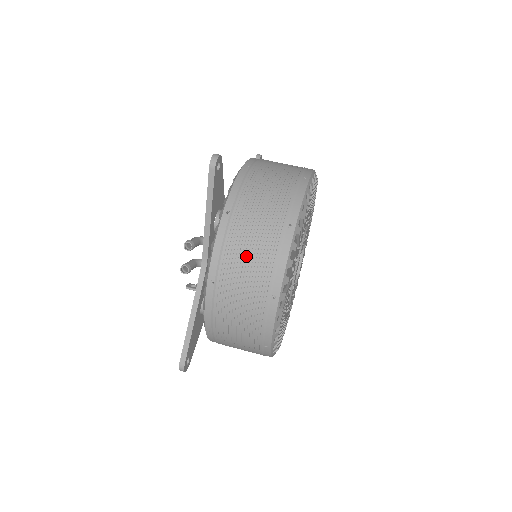
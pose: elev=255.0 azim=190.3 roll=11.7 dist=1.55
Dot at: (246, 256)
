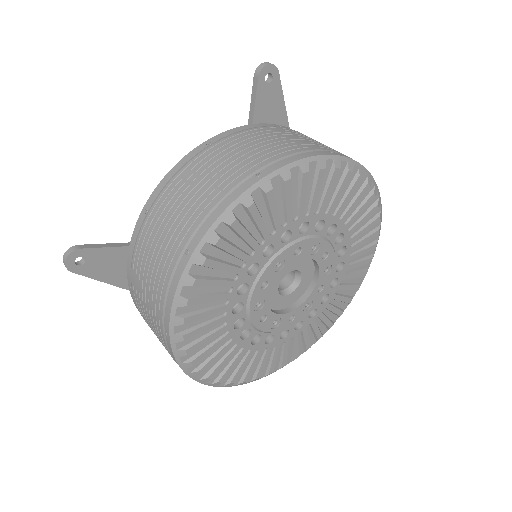
Dot at: occluded
